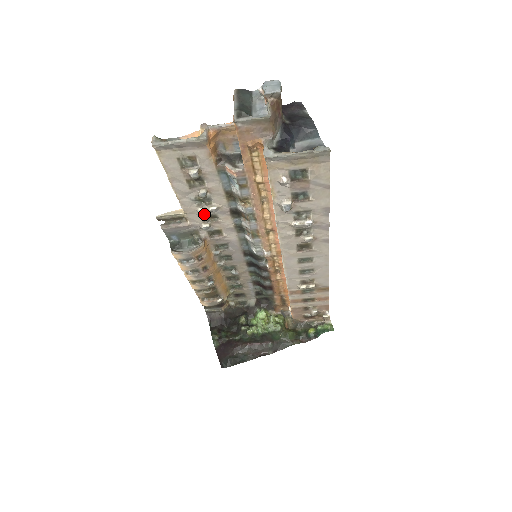
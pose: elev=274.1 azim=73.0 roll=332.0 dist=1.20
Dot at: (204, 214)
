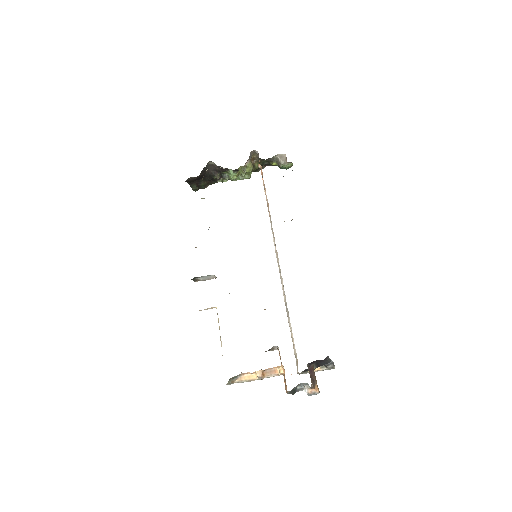
Dot at: occluded
